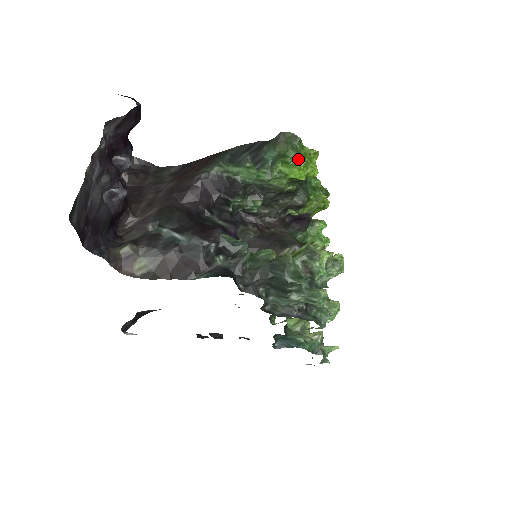
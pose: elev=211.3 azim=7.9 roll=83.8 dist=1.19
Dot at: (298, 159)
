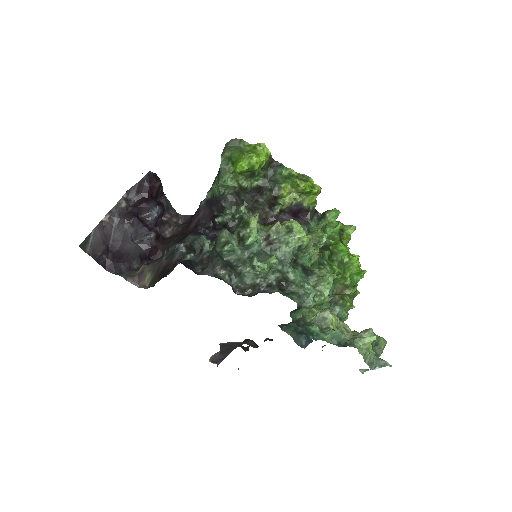
Dot at: (239, 155)
